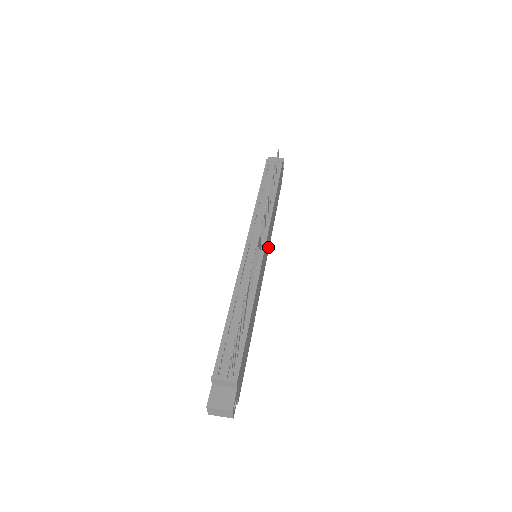
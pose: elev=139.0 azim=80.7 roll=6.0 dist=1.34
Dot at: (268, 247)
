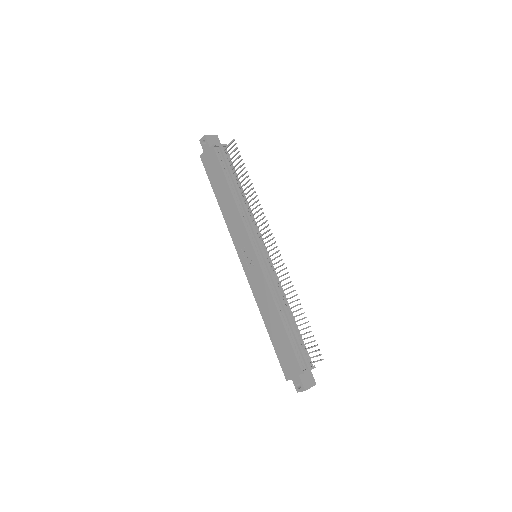
Dot at: occluded
